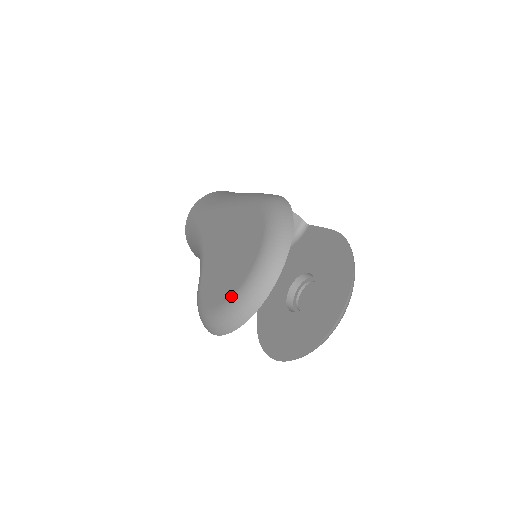
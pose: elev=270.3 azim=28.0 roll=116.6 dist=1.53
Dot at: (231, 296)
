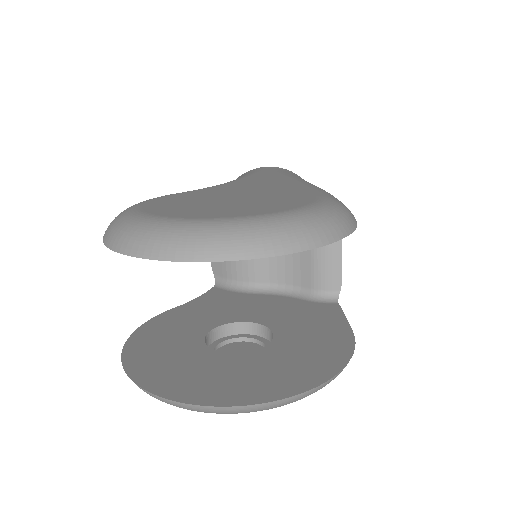
Dot at: (165, 216)
